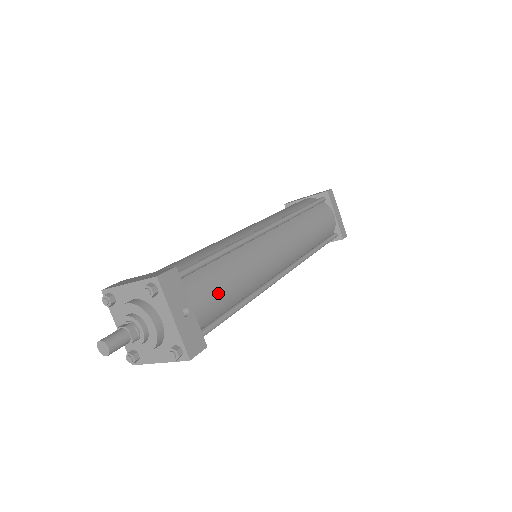
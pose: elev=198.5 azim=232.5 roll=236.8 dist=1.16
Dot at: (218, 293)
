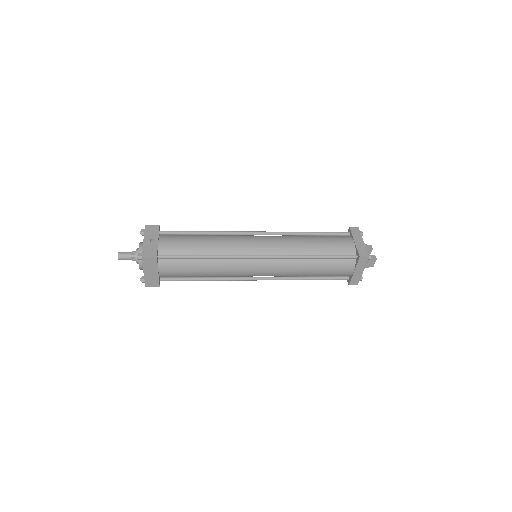
Dot at: (183, 242)
